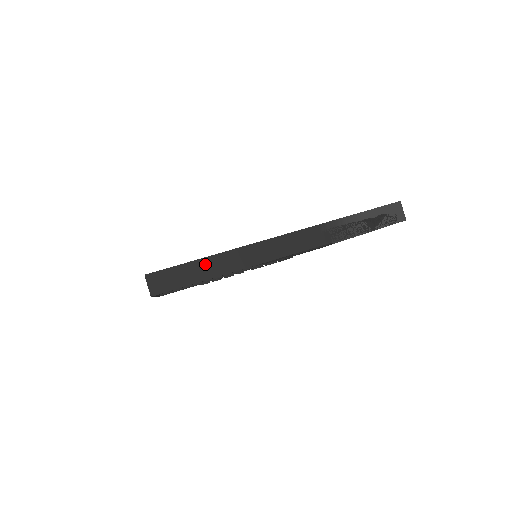
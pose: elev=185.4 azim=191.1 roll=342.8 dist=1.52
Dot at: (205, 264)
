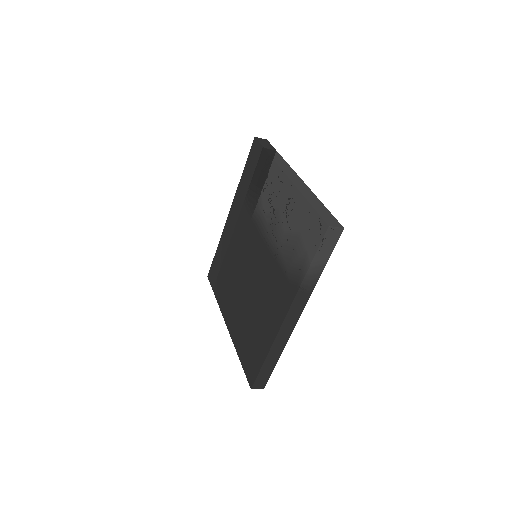
Dot at: (268, 362)
